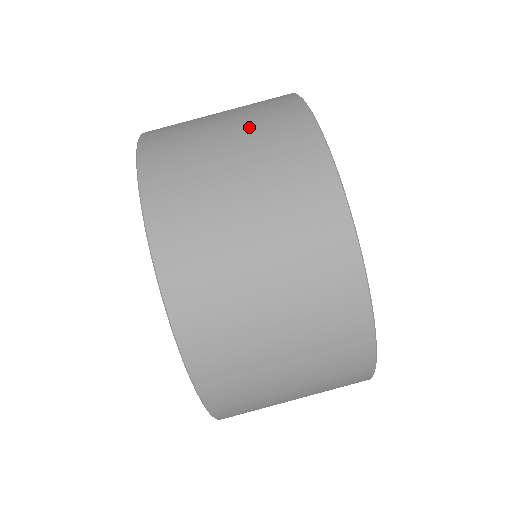
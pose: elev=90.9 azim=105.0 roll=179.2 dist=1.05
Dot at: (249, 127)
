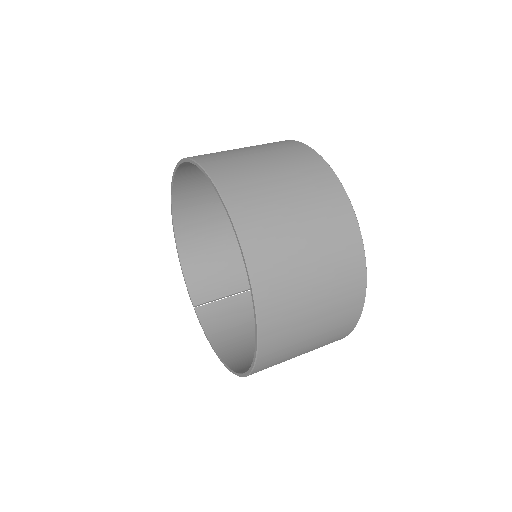
Dot at: (228, 224)
